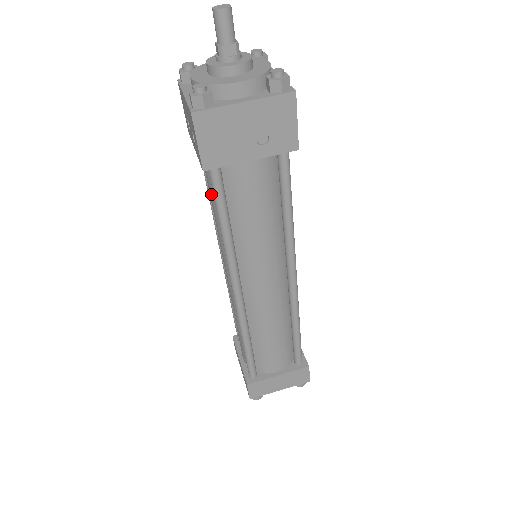
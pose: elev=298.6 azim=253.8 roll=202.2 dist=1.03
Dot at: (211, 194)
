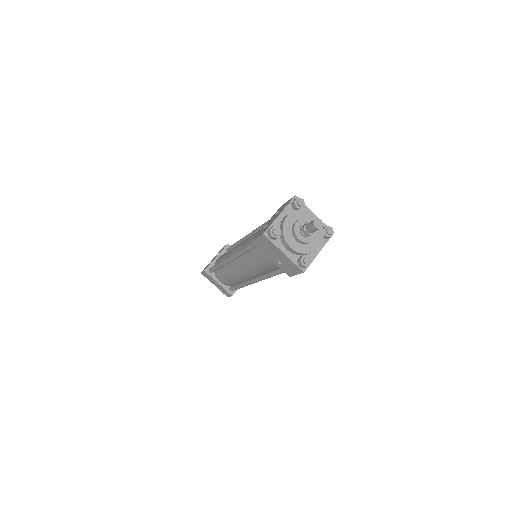
Dot at: occluded
